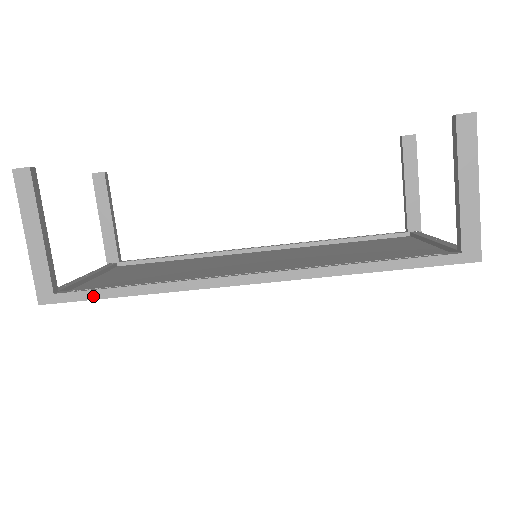
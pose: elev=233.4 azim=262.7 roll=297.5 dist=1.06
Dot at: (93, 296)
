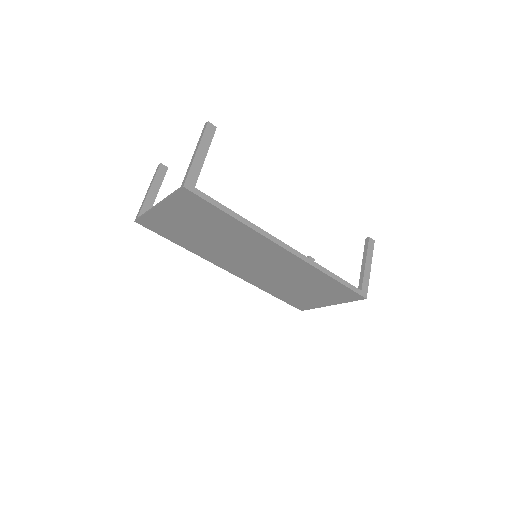
Dot at: (214, 203)
